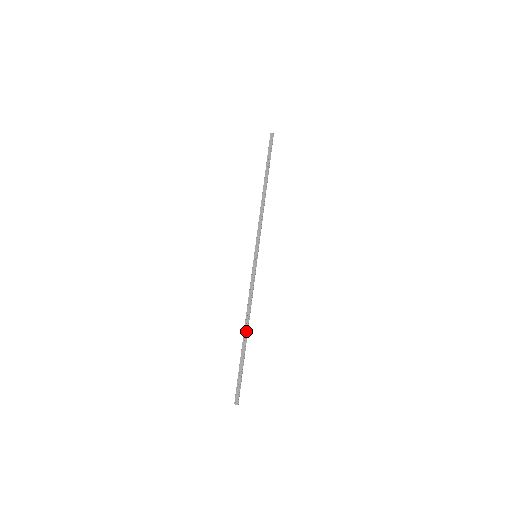
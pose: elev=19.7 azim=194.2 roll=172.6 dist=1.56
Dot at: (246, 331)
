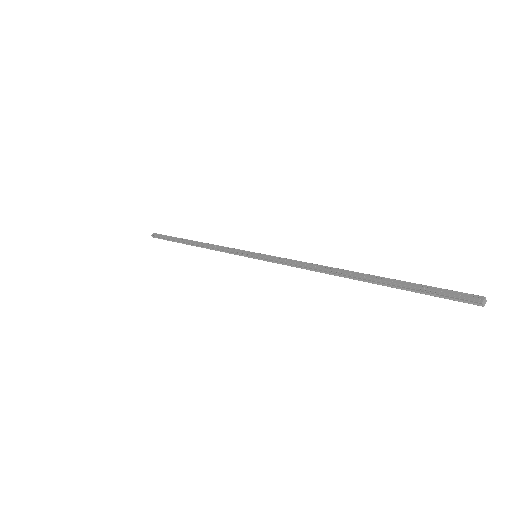
Dot at: (350, 272)
